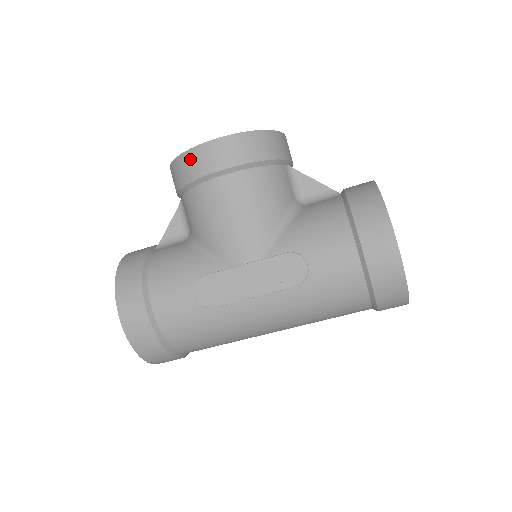
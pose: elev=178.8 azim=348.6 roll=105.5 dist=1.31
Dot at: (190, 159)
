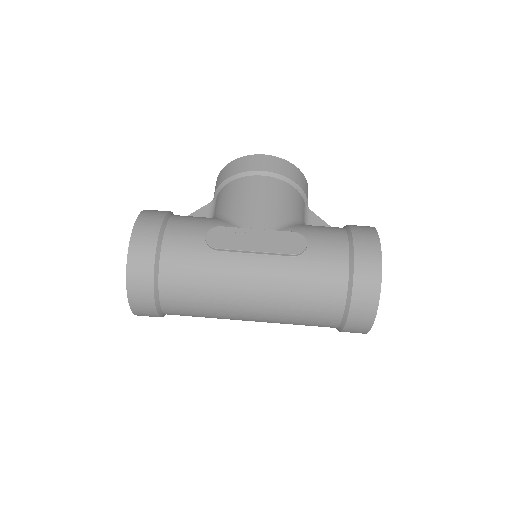
Dot at: (243, 161)
